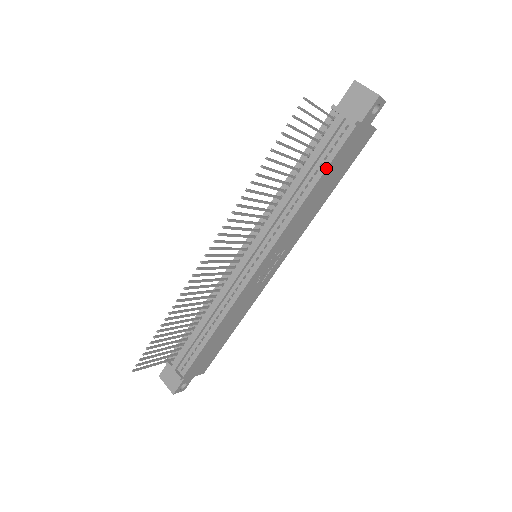
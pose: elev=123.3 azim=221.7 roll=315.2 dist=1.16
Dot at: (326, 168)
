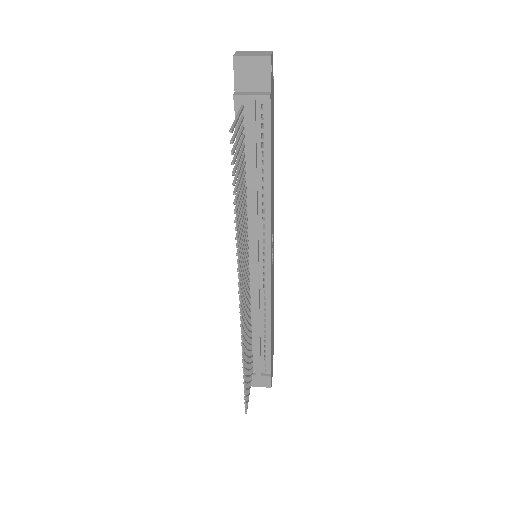
Dot at: (270, 154)
